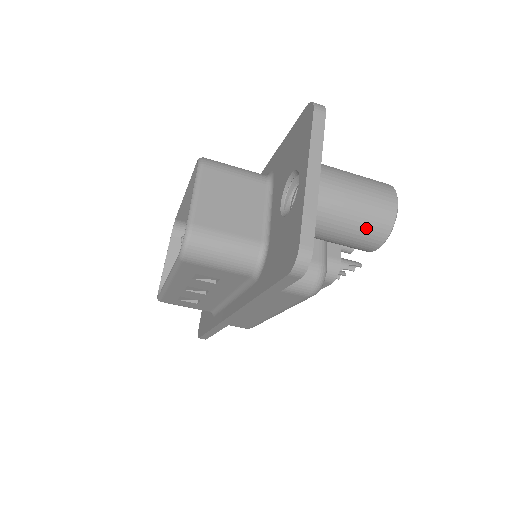
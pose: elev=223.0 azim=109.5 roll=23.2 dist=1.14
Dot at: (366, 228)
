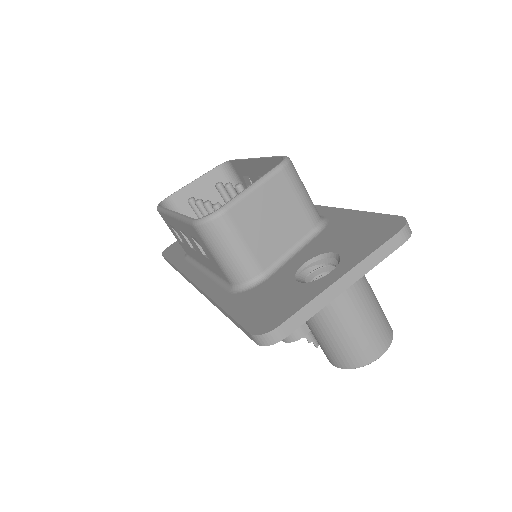
Dot at: (341, 349)
